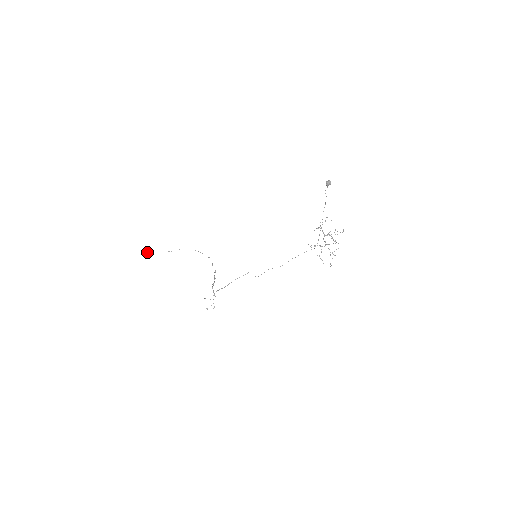
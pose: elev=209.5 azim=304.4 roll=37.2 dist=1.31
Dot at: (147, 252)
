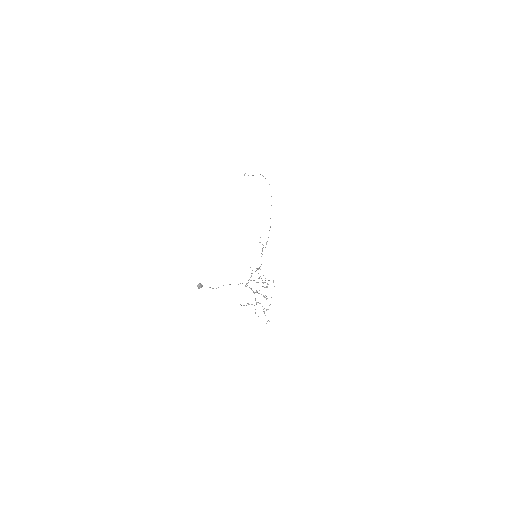
Dot at: (244, 175)
